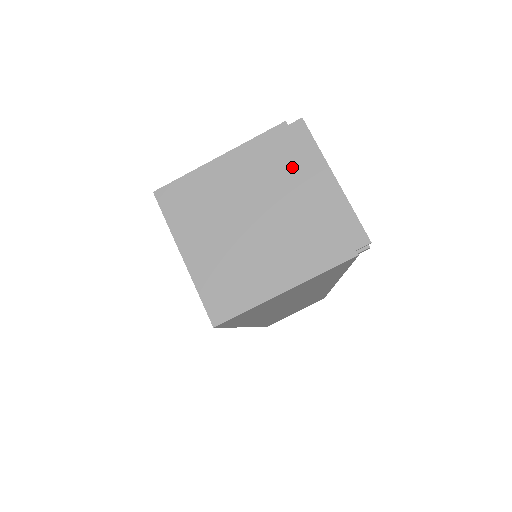
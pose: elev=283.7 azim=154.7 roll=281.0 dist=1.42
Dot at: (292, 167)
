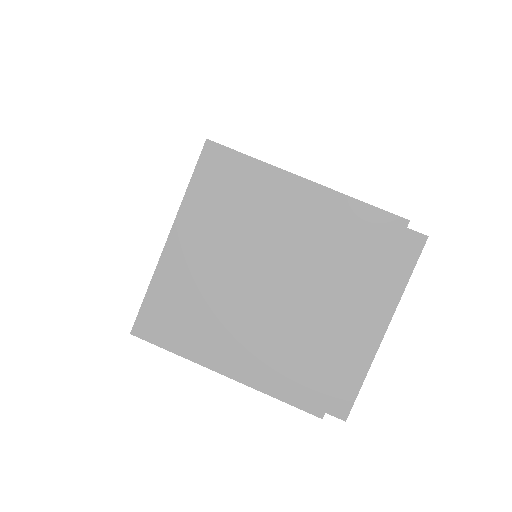
Dot at: (361, 274)
